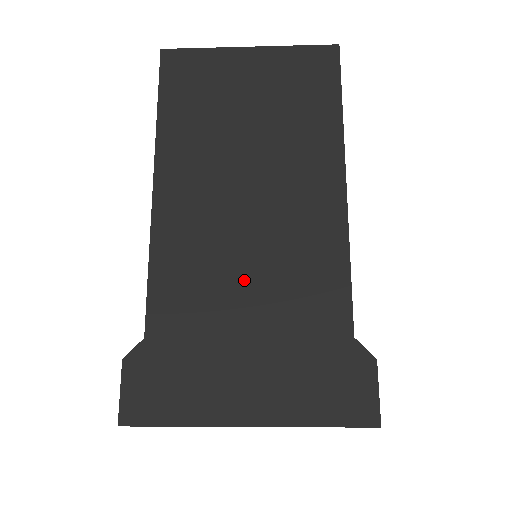
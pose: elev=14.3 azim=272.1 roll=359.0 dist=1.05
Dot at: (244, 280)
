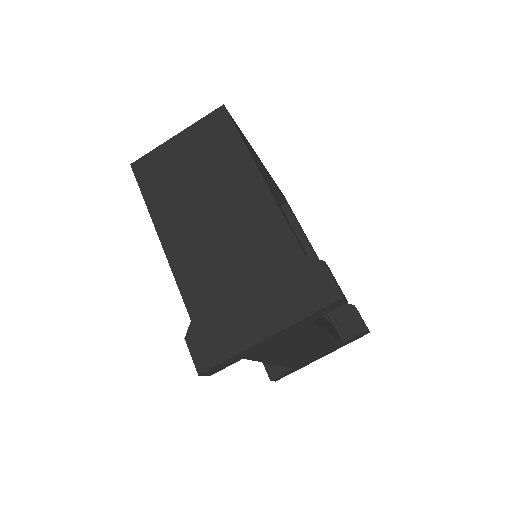
Dot at: (230, 260)
